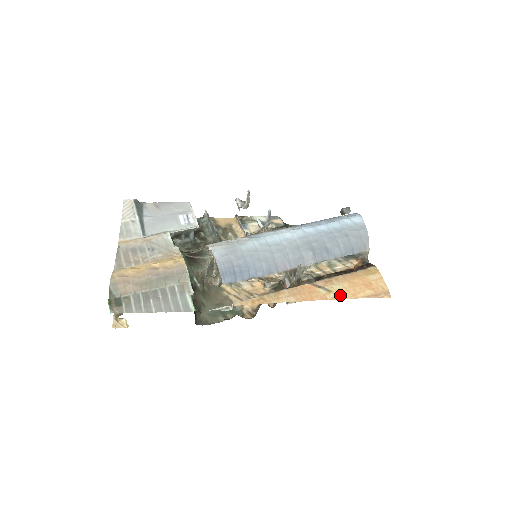
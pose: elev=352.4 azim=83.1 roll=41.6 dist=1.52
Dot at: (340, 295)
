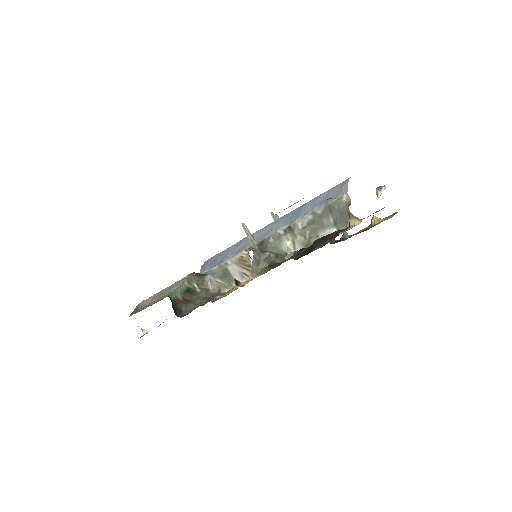
Dot at: occluded
